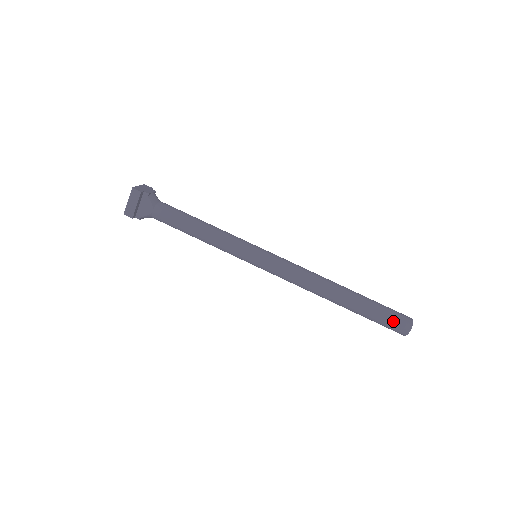
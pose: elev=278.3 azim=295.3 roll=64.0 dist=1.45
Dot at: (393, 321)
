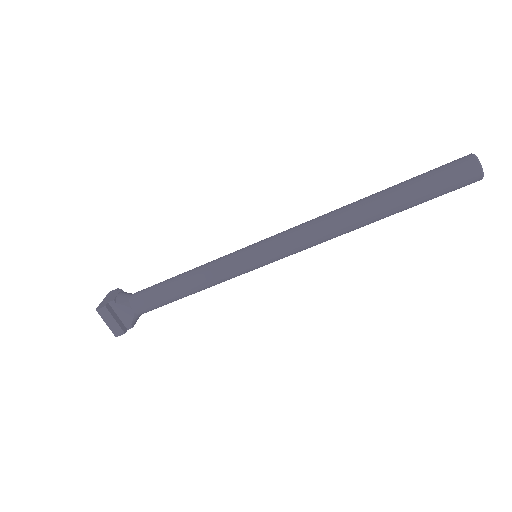
Dot at: (452, 179)
